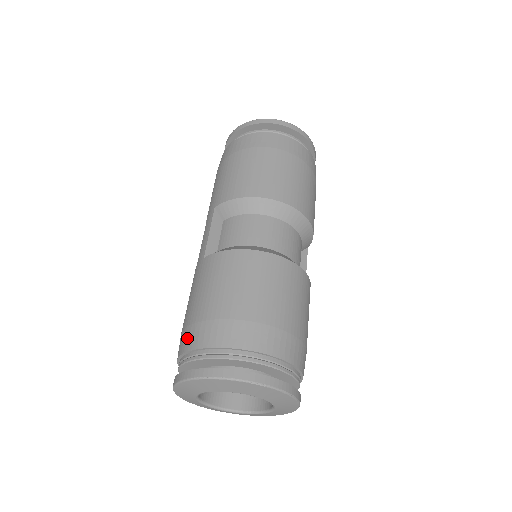
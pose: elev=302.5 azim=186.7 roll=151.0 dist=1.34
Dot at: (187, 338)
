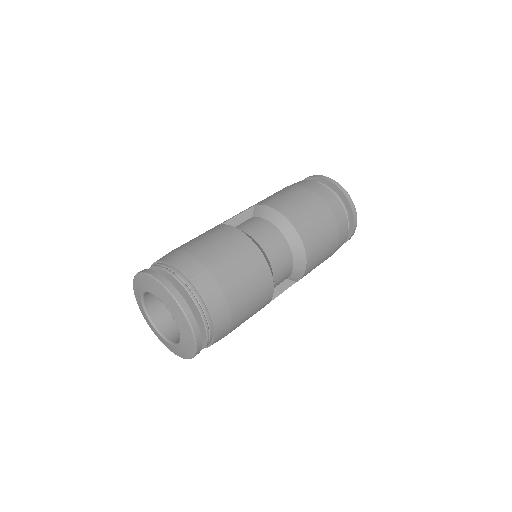
Dot at: (167, 255)
